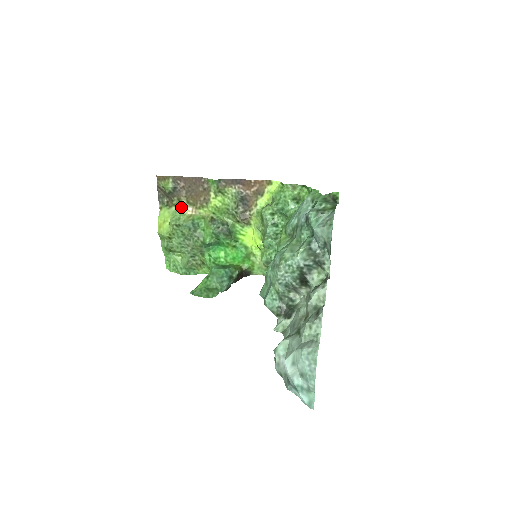
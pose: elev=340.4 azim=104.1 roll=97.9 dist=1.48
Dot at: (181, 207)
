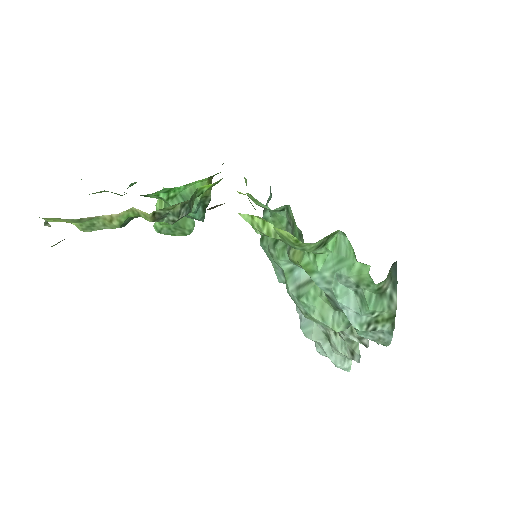
Dot at: (84, 219)
